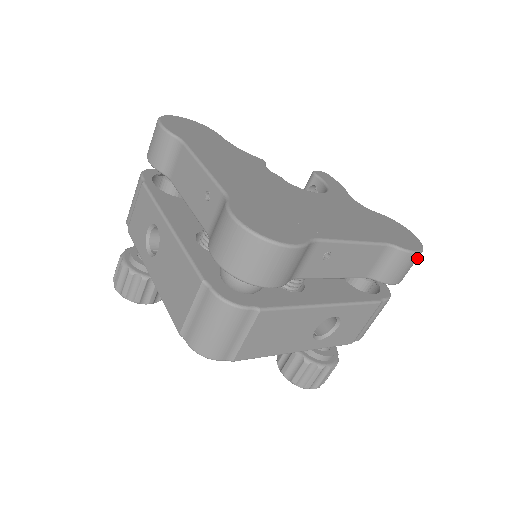
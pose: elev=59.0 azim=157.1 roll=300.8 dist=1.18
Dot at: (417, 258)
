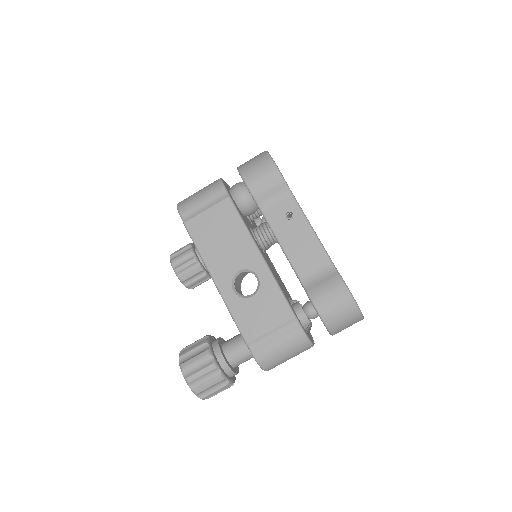
Dot at: (347, 304)
